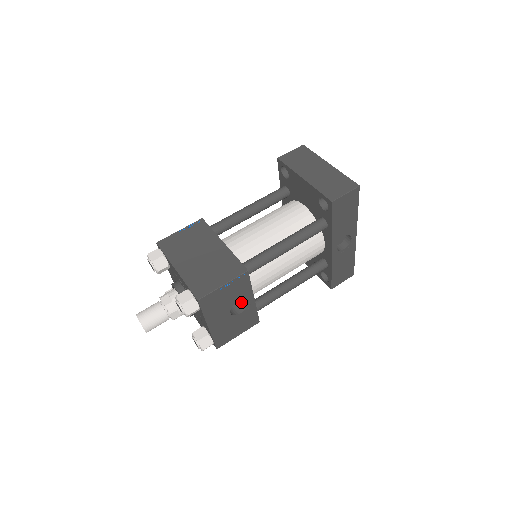
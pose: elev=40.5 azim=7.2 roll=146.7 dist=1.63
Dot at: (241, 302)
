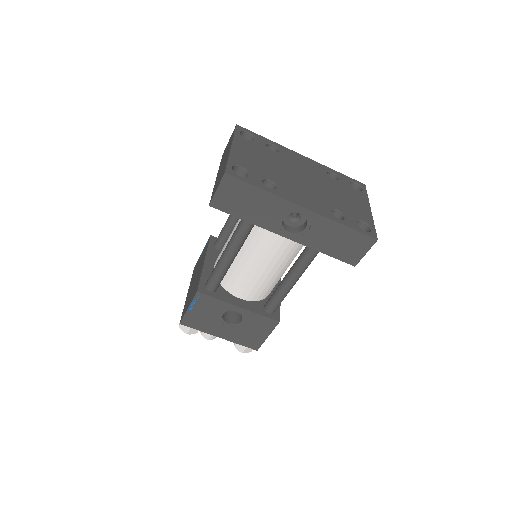
Dot at: occluded
